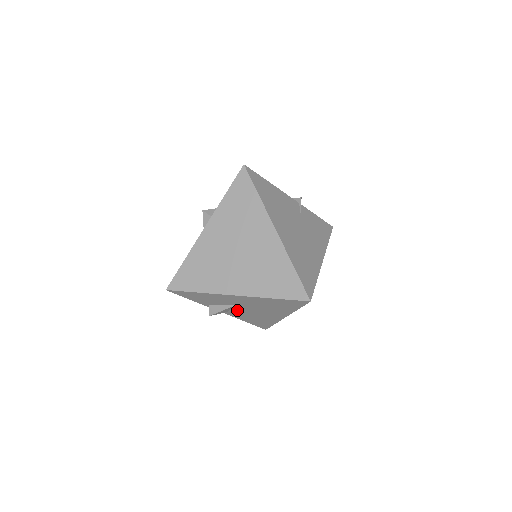
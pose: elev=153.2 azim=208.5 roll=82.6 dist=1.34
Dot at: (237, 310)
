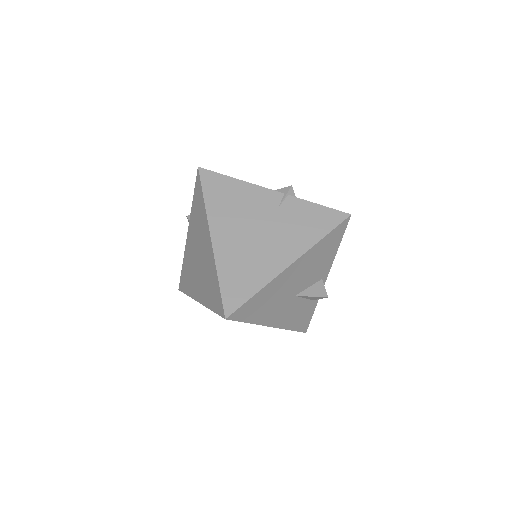
Dot at: occluded
